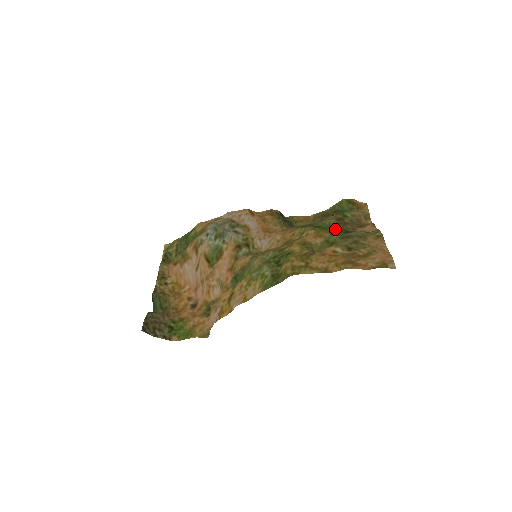
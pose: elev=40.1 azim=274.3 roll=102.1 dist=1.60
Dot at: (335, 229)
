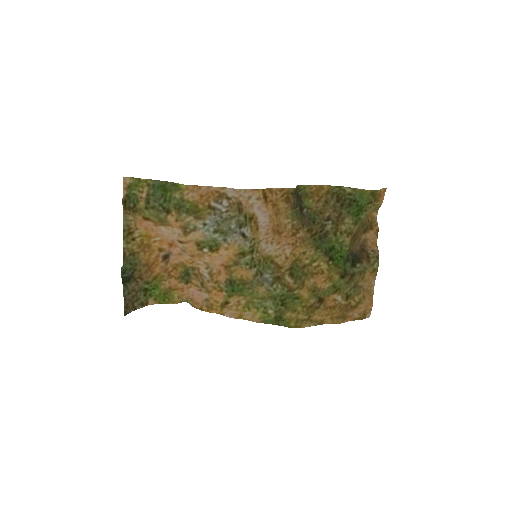
Dot at: (345, 260)
